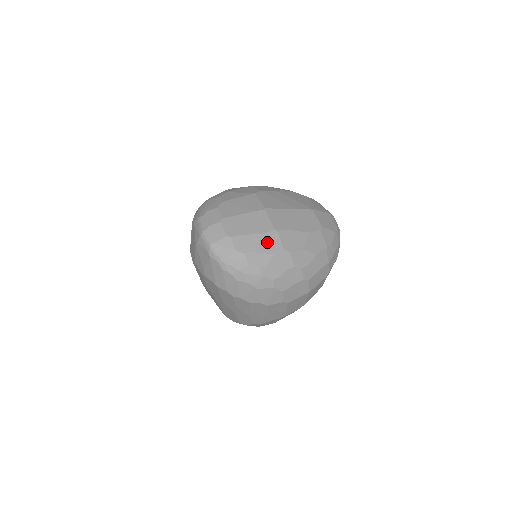
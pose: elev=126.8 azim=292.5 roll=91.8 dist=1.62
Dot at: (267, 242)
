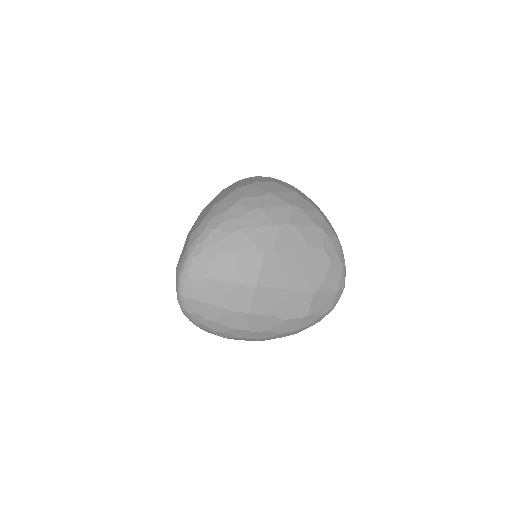
Dot at: (234, 319)
